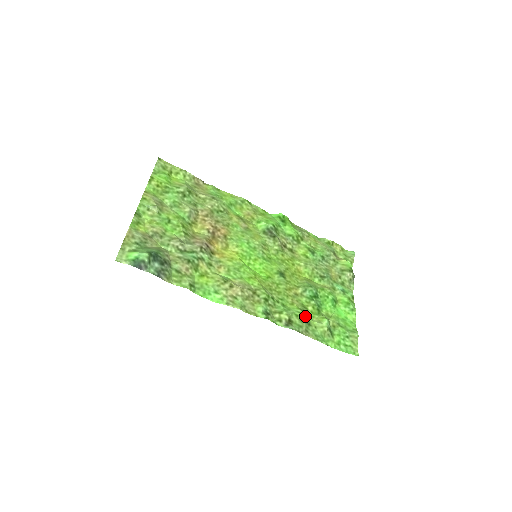
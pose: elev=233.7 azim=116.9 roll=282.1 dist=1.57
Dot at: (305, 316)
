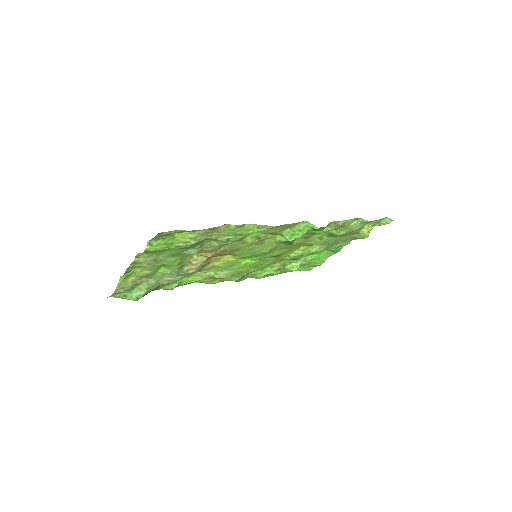
Dot at: occluded
